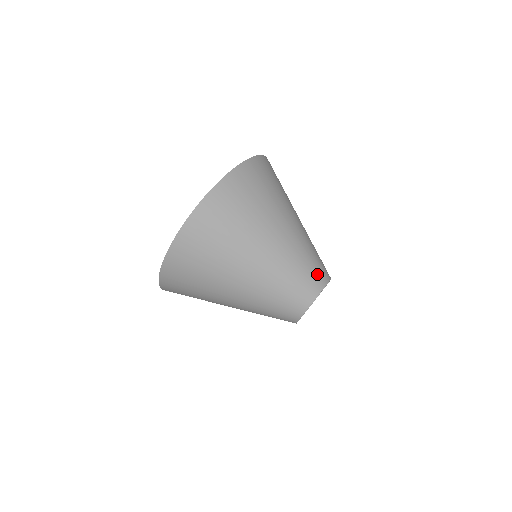
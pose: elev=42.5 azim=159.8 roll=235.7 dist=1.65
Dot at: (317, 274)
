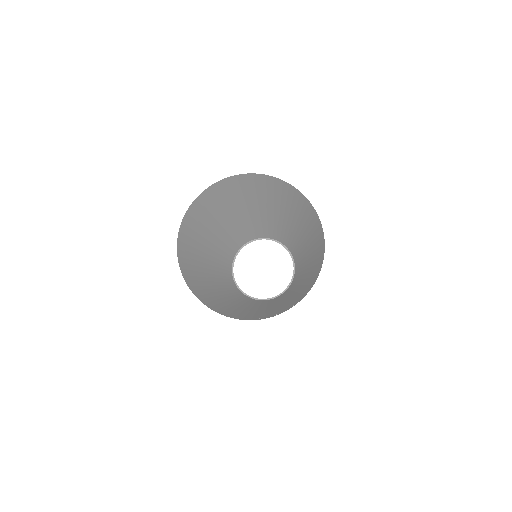
Dot at: (259, 230)
